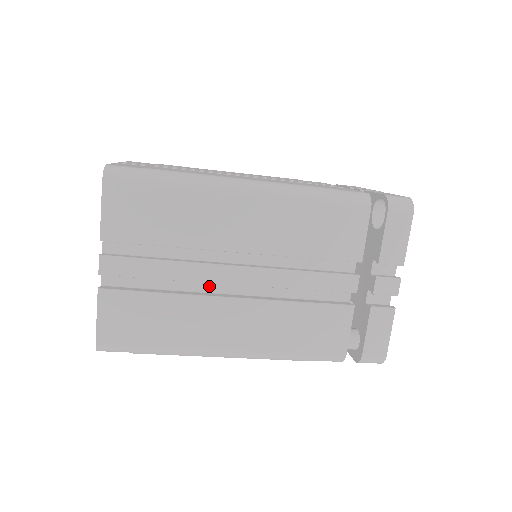
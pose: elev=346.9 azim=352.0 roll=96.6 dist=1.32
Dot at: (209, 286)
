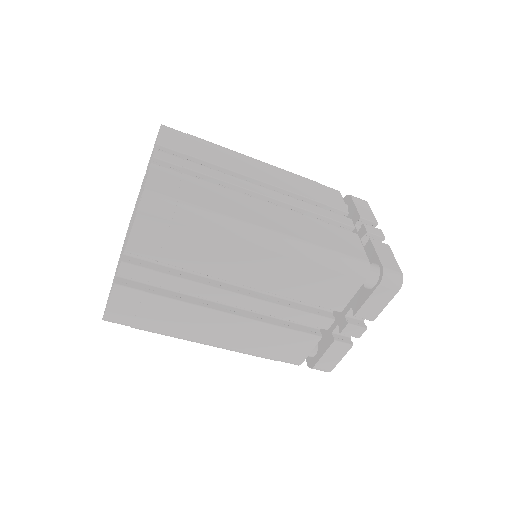
Dot at: occluded
